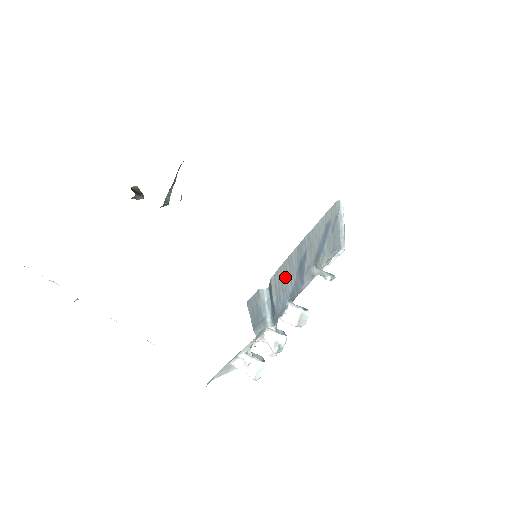
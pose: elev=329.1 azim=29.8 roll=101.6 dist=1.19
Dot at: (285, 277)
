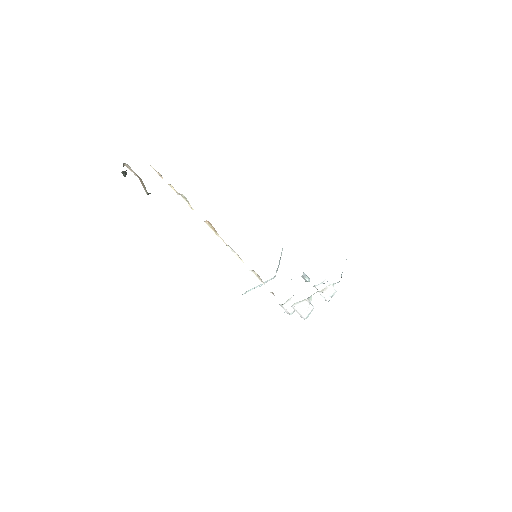
Dot at: occluded
